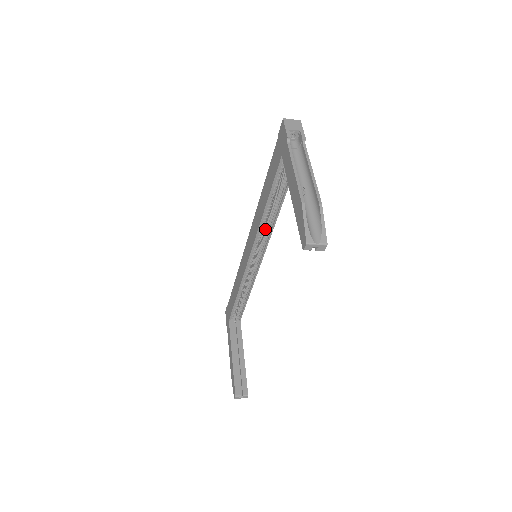
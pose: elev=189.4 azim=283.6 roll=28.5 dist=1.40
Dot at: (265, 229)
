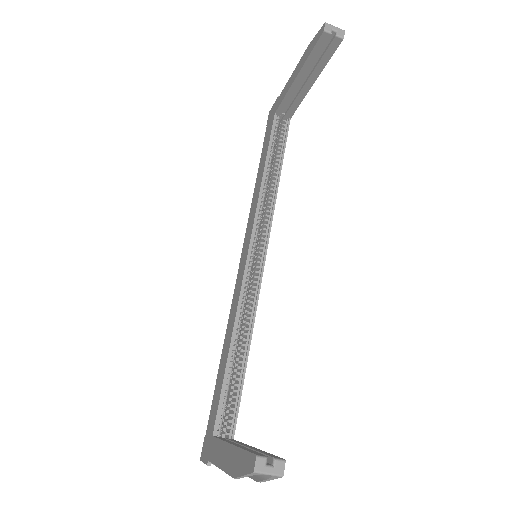
Dot at: (264, 216)
